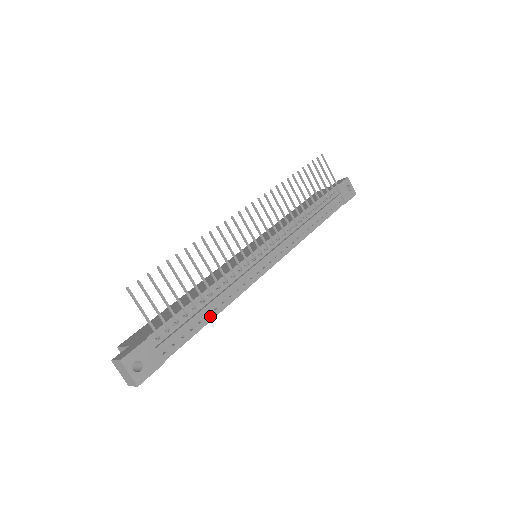
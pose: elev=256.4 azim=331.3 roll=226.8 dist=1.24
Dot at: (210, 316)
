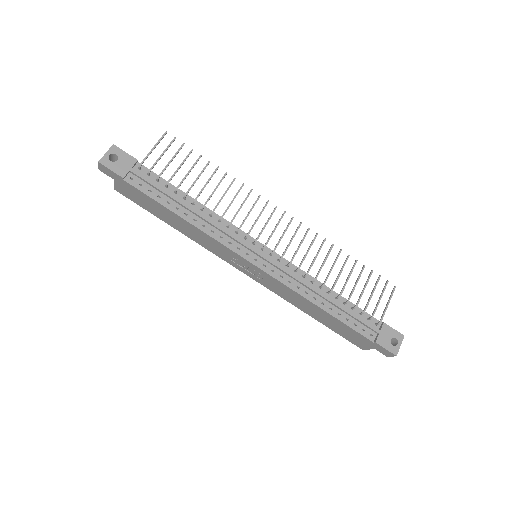
Dot at: (177, 211)
